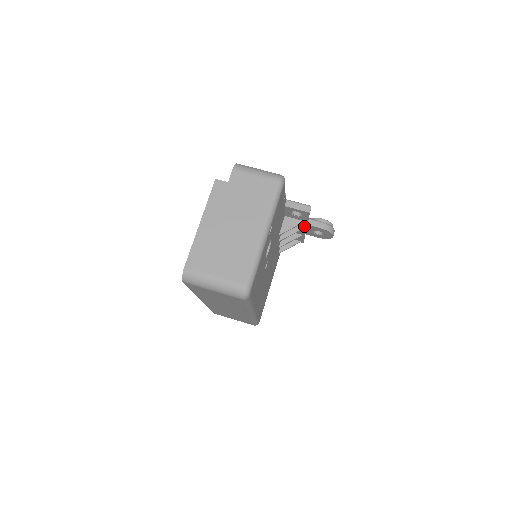
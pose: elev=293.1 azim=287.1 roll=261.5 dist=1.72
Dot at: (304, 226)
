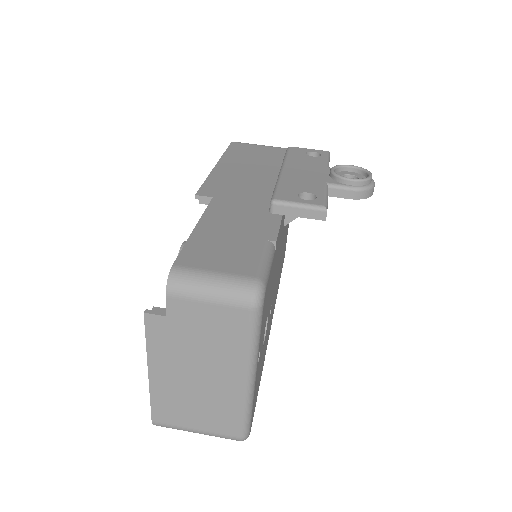
Dot at: occluded
